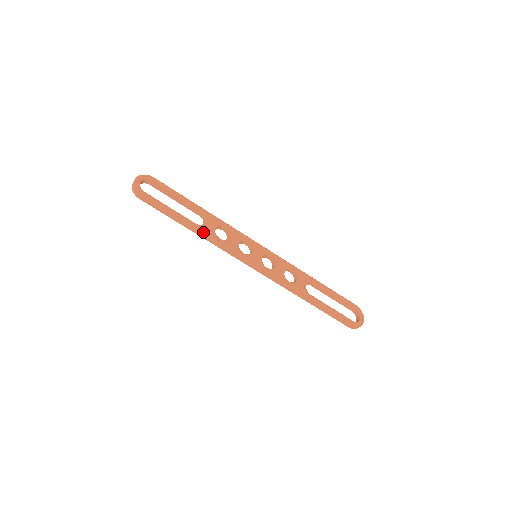
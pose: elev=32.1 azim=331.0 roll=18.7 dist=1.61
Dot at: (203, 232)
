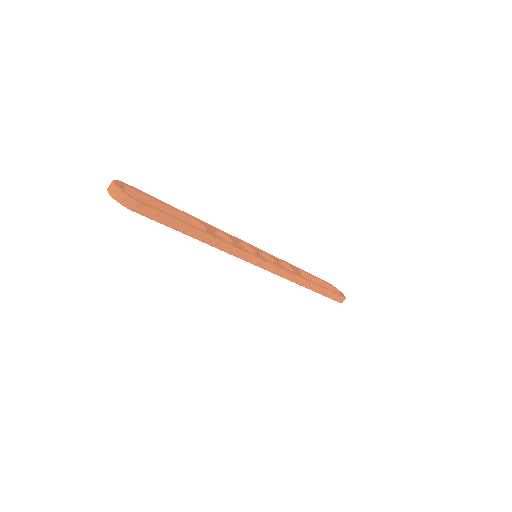
Dot at: (215, 237)
